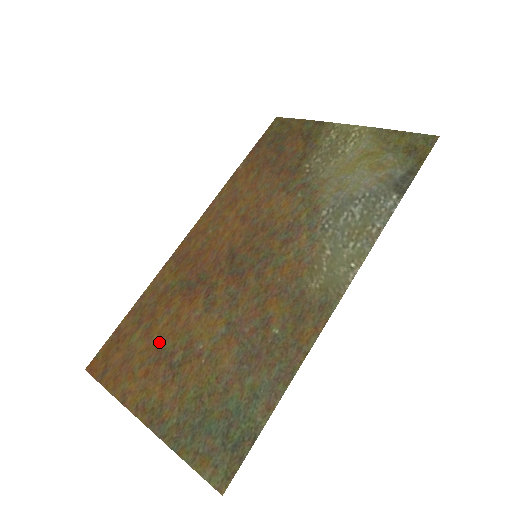
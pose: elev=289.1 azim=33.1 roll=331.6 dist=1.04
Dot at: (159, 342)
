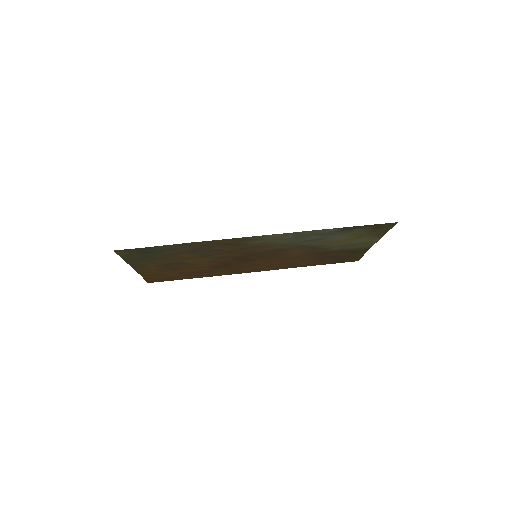
Dot at: (180, 269)
